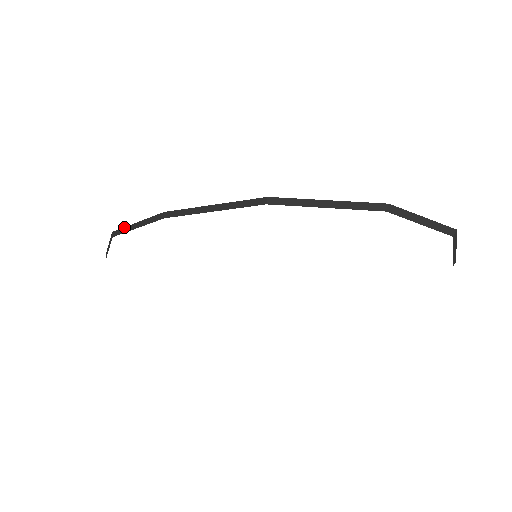
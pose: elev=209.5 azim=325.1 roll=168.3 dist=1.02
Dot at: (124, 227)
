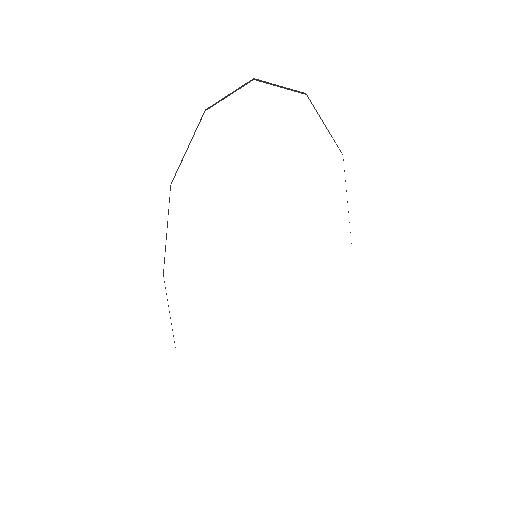
Dot at: (172, 329)
